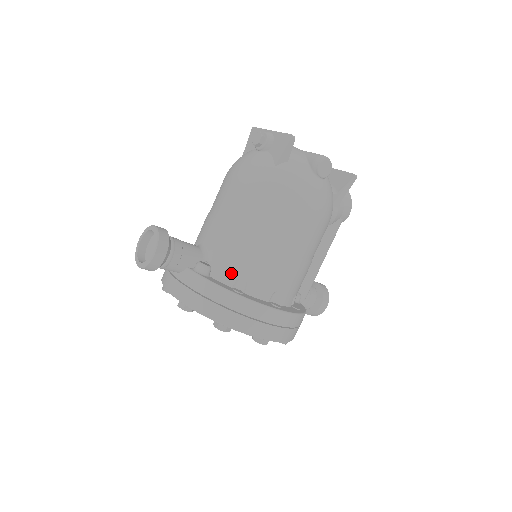
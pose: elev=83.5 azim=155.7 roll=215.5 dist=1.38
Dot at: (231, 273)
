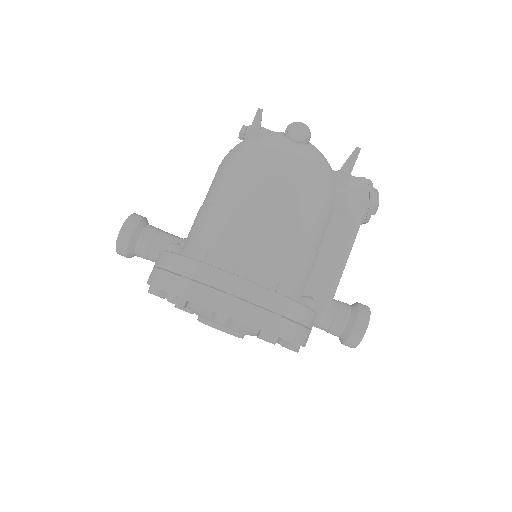
Dot at: (195, 247)
